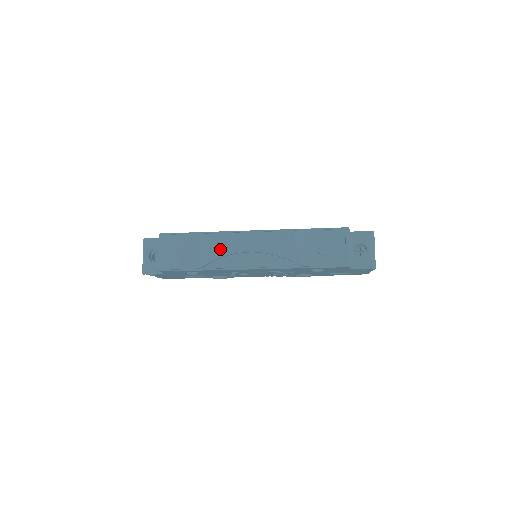
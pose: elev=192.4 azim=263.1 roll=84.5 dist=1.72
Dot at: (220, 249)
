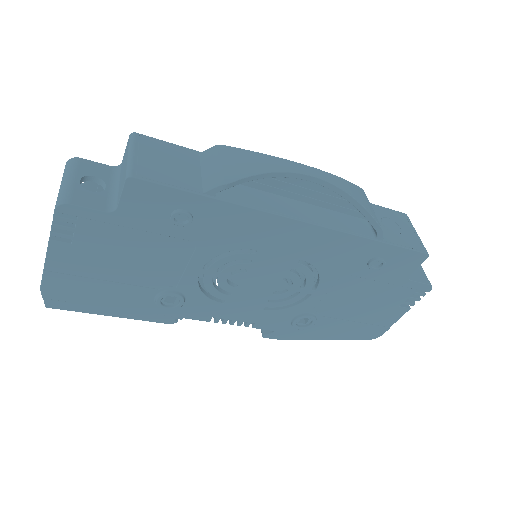
Dot at: (265, 163)
